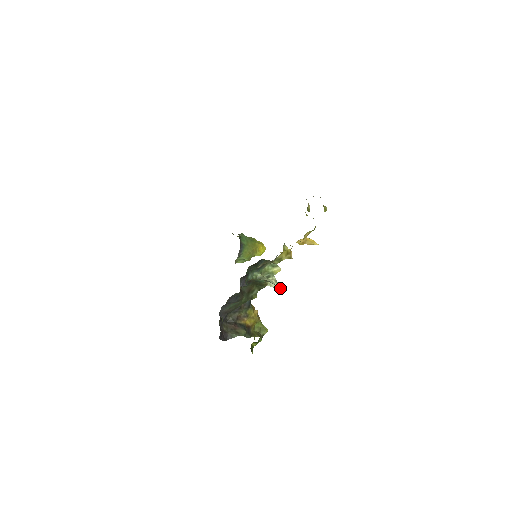
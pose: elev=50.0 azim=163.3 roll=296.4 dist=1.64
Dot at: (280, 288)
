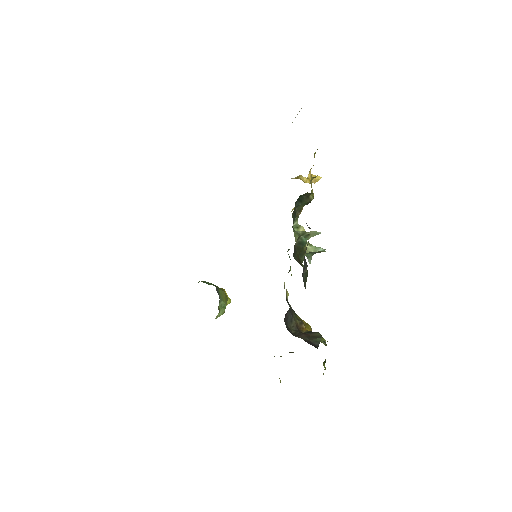
Dot at: (319, 248)
